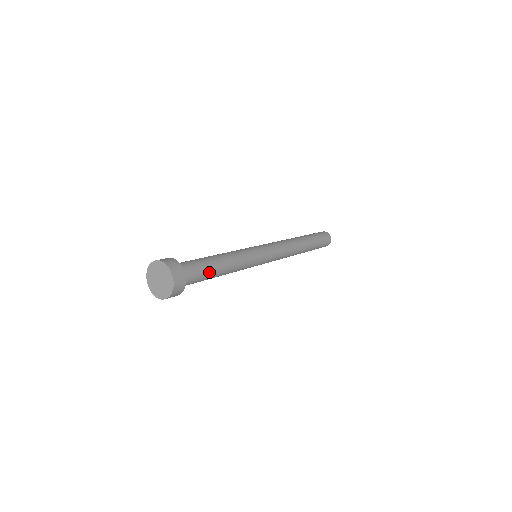
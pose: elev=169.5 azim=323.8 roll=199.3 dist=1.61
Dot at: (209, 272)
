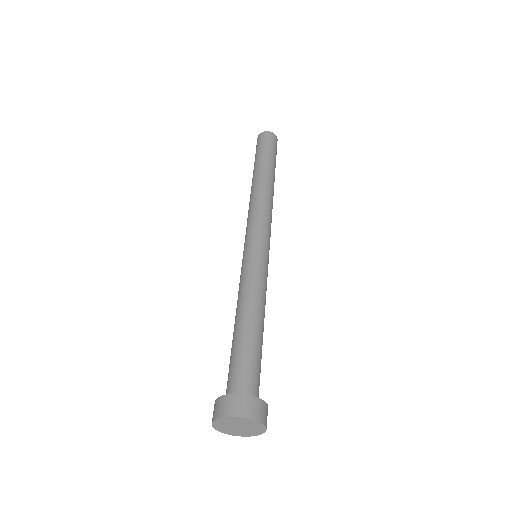
Dot at: (261, 353)
